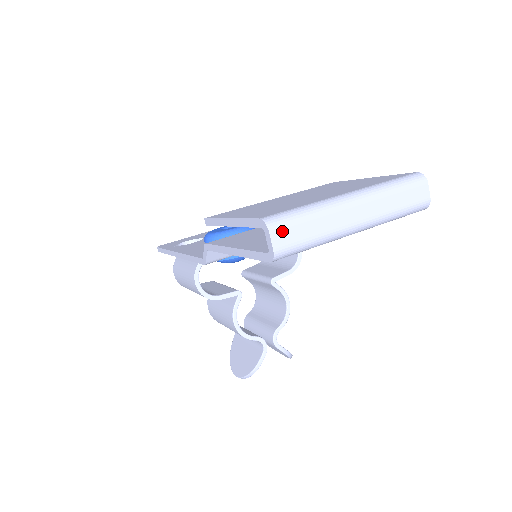
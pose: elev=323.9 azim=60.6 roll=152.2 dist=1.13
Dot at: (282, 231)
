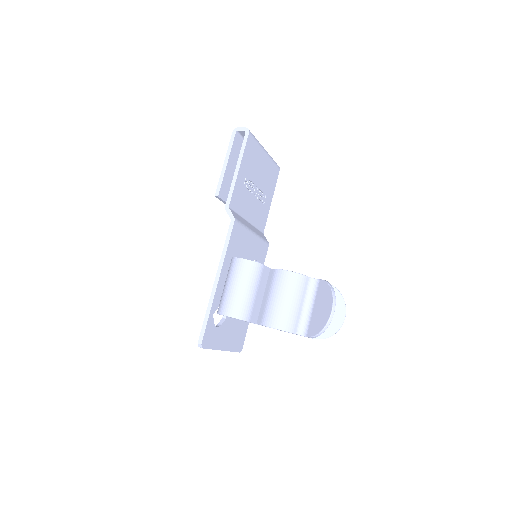
Dot at: occluded
